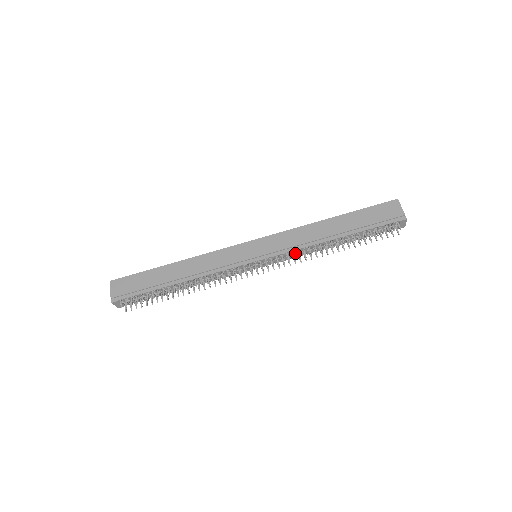
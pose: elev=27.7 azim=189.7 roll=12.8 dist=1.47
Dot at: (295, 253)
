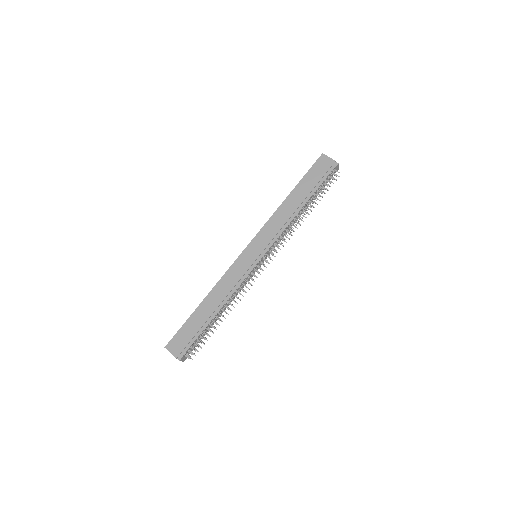
Dot at: (282, 236)
